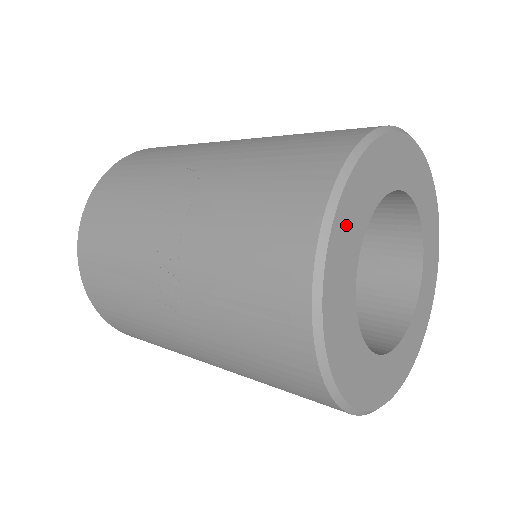
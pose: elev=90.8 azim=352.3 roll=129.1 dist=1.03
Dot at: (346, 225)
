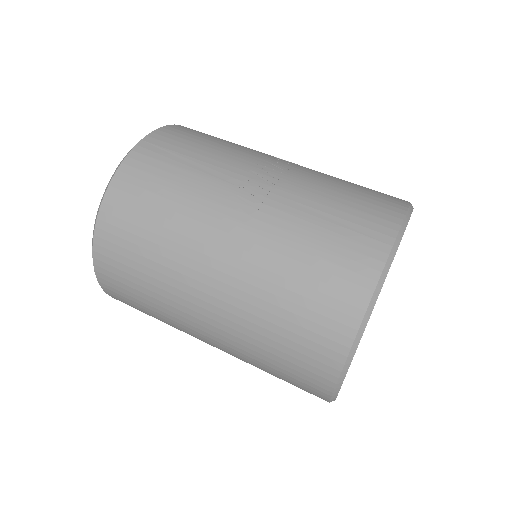
Dot at: occluded
